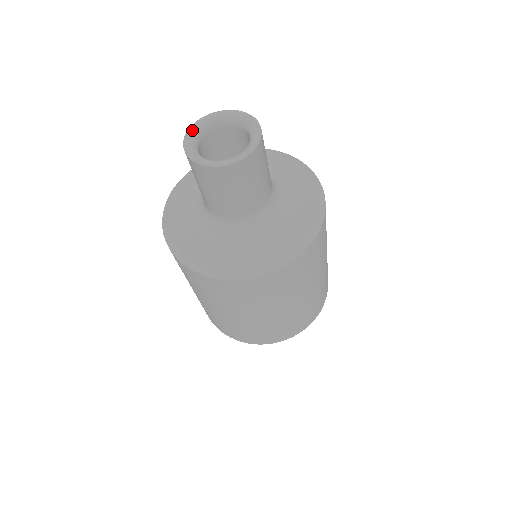
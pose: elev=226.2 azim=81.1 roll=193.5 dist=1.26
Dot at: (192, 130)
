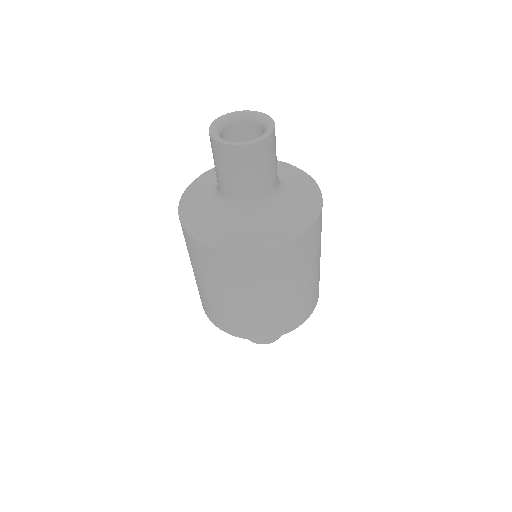
Dot at: (216, 122)
